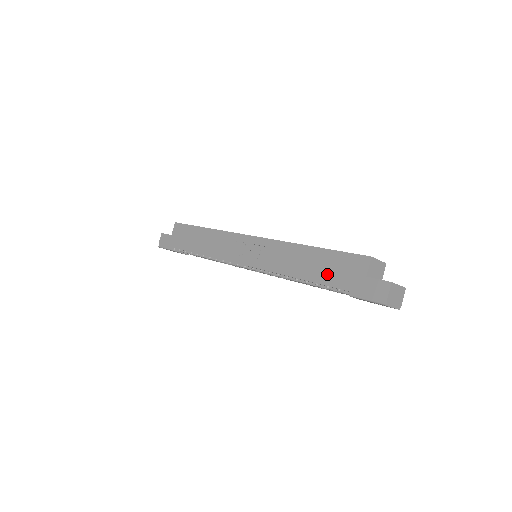
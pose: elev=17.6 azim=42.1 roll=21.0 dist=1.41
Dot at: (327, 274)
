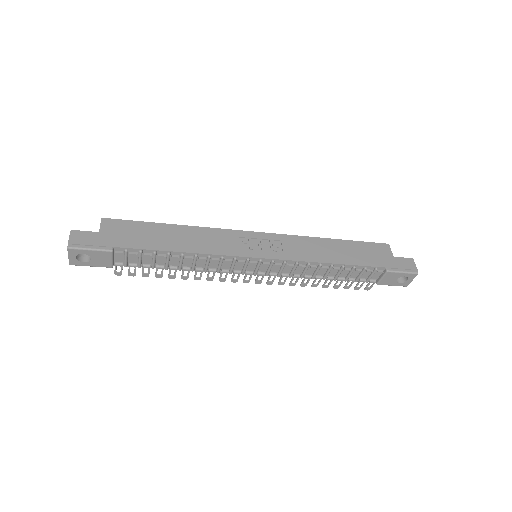
Dot at: (361, 258)
